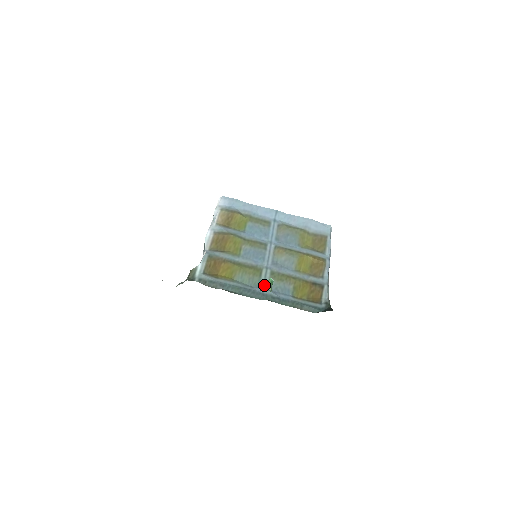
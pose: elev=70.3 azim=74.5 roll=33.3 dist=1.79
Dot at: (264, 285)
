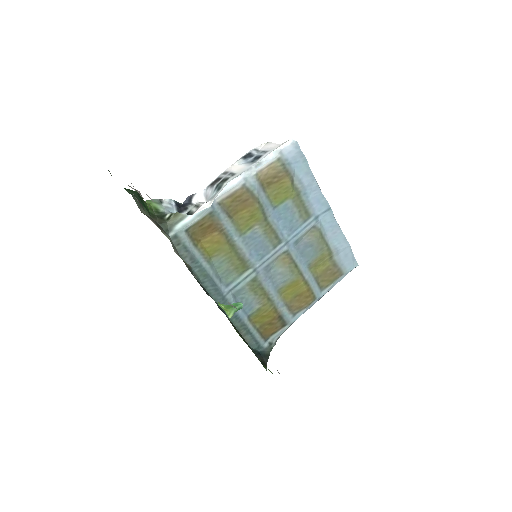
Dot at: (234, 288)
